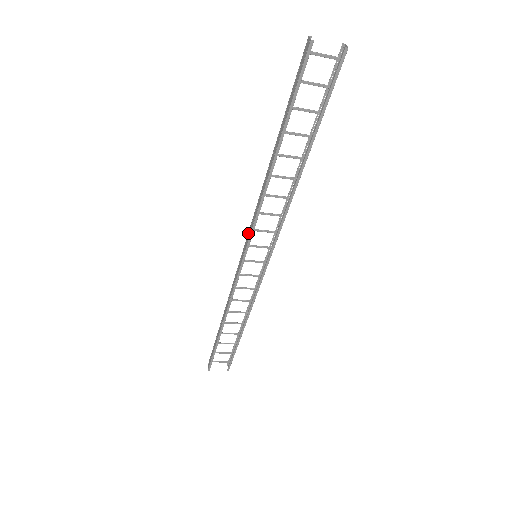
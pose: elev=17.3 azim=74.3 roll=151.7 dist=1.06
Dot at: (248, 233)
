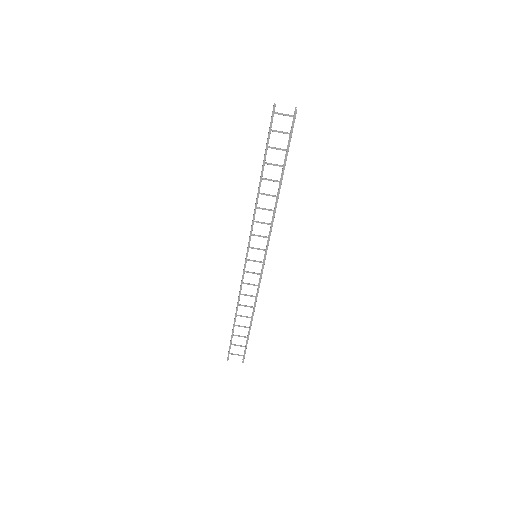
Dot at: (249, 237)
